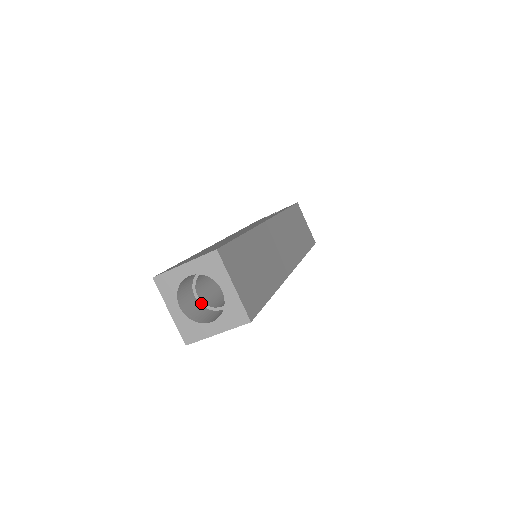
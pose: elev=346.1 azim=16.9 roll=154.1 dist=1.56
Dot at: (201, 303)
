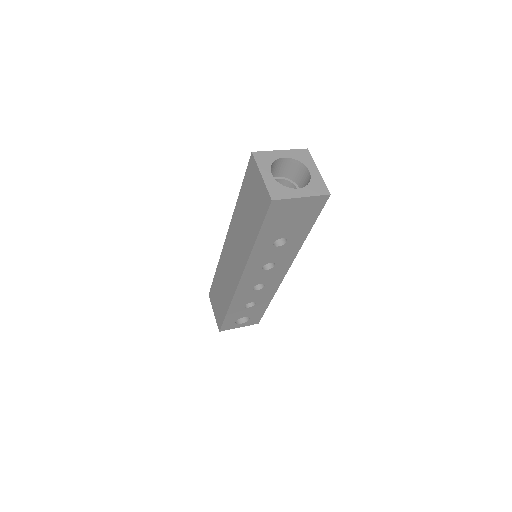
Dot at: occluded
